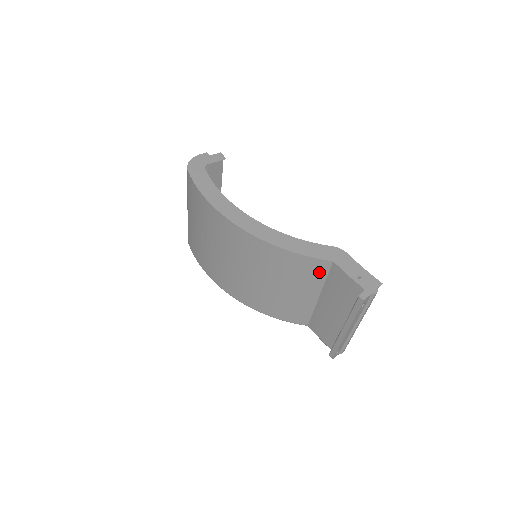
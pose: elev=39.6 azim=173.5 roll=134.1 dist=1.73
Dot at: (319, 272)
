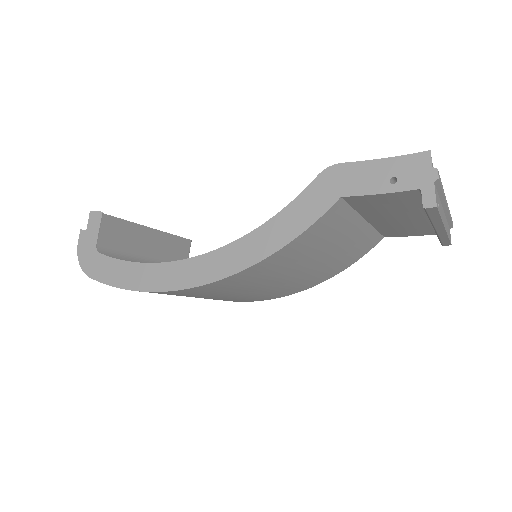
Dot at: (339, 217)
